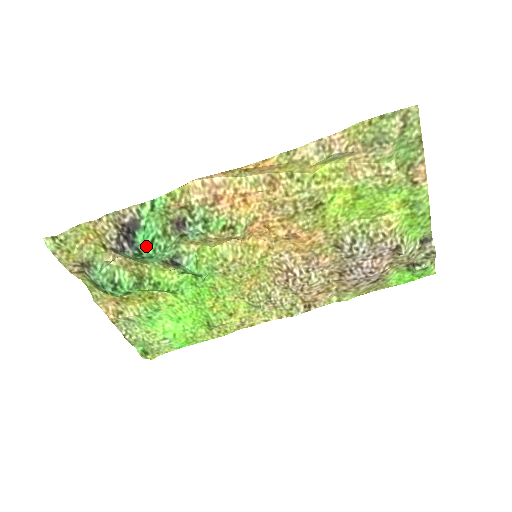
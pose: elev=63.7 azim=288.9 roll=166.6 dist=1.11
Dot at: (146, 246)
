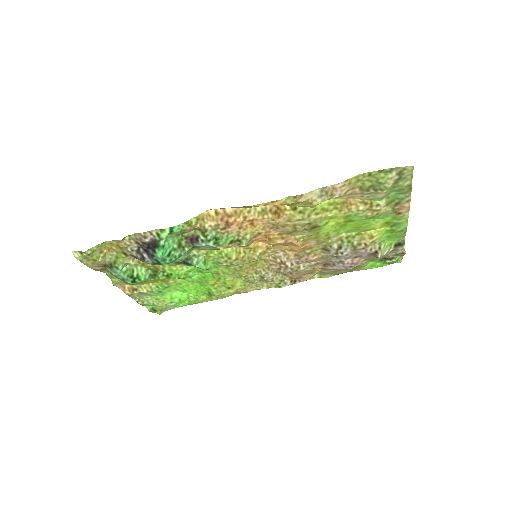
Dot at: (164, 258)
